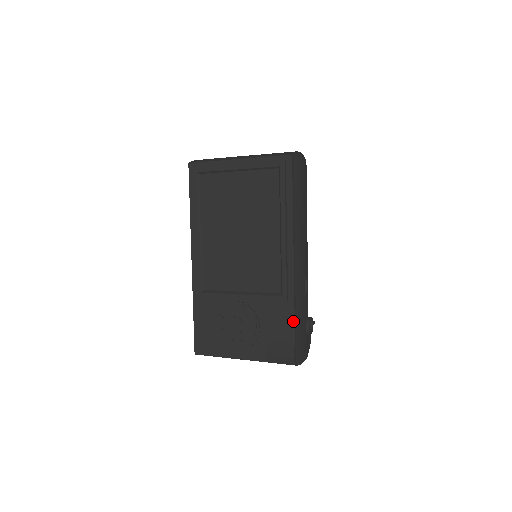
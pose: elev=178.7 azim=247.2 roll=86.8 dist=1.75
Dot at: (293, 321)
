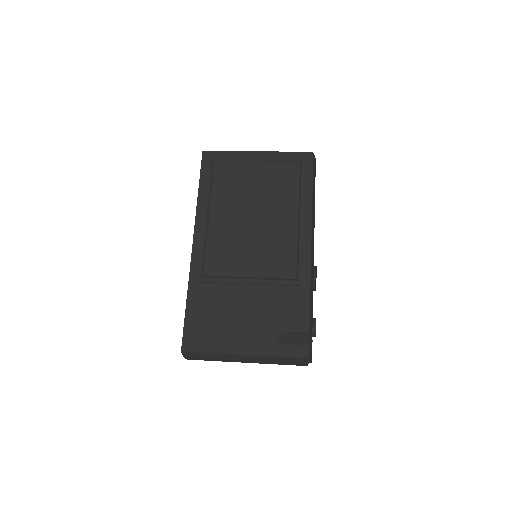
Dot at: (308, 308)
